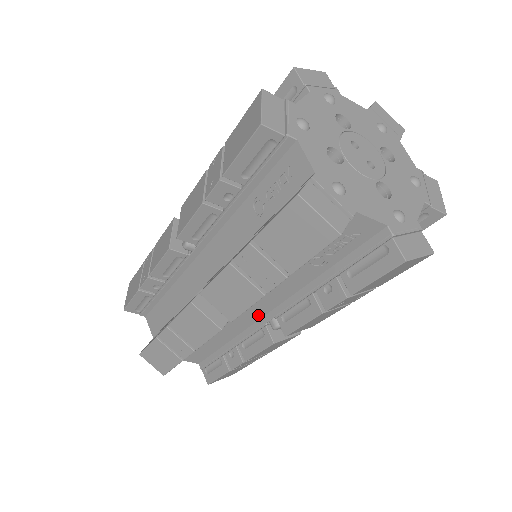
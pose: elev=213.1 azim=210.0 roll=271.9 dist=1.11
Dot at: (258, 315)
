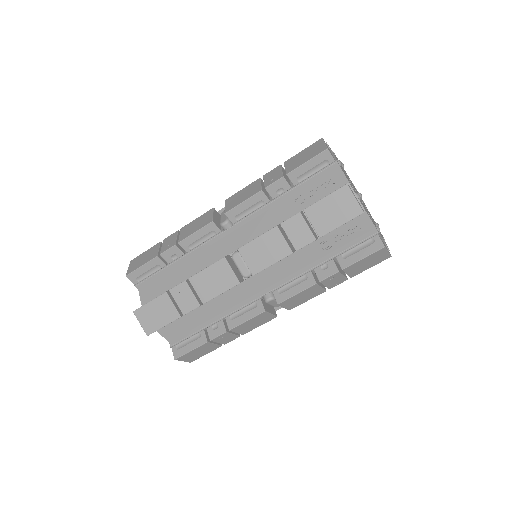
Dot at: (257, 289)
